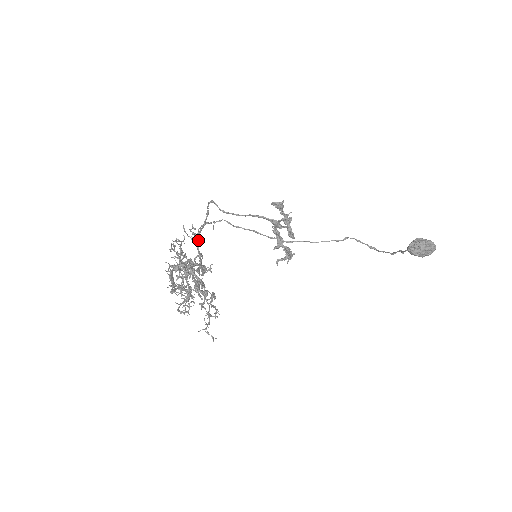
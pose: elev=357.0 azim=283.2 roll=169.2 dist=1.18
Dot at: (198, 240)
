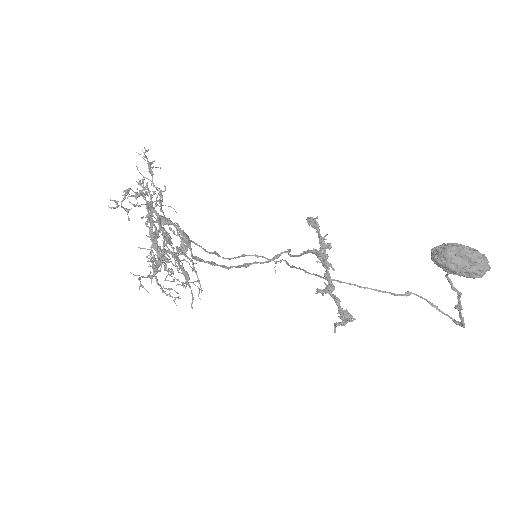
Dot at: (236, 257)
